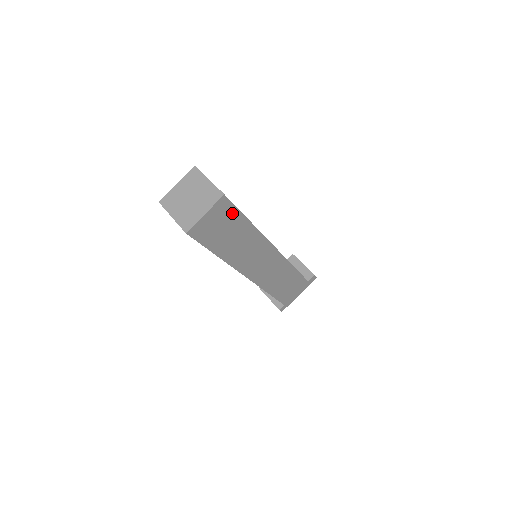
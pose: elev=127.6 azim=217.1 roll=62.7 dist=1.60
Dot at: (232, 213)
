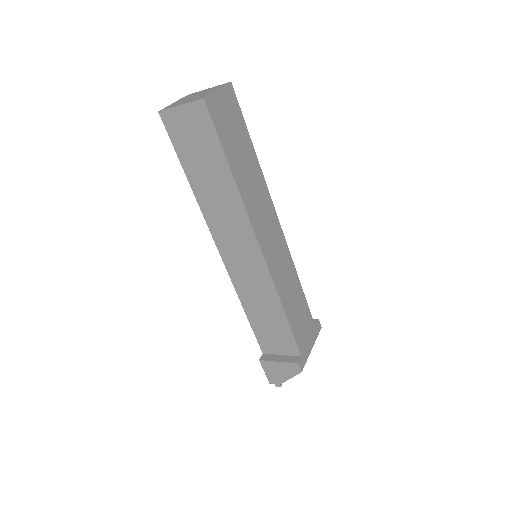
Dot at: (238, 117)
